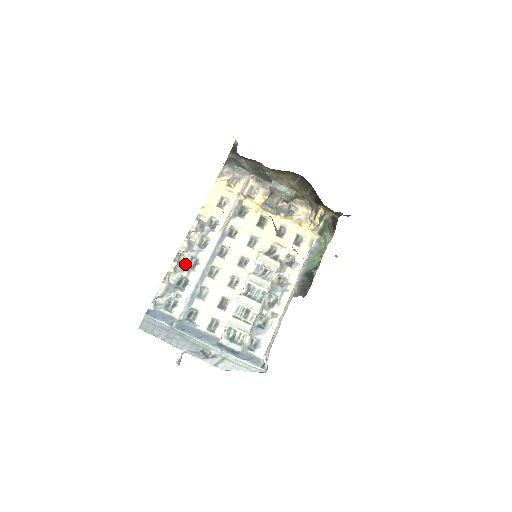
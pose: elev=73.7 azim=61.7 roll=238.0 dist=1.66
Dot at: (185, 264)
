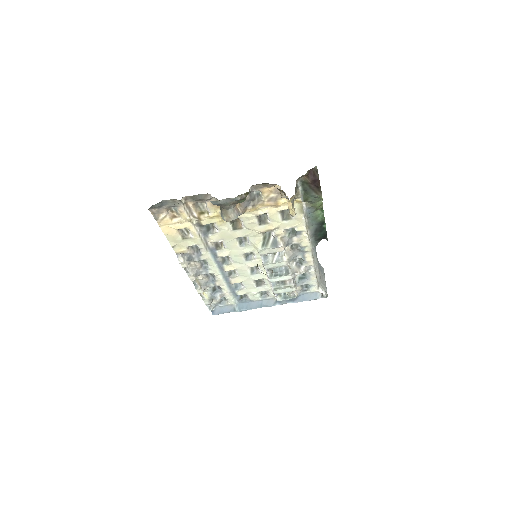
Dot at: (205, 281)
